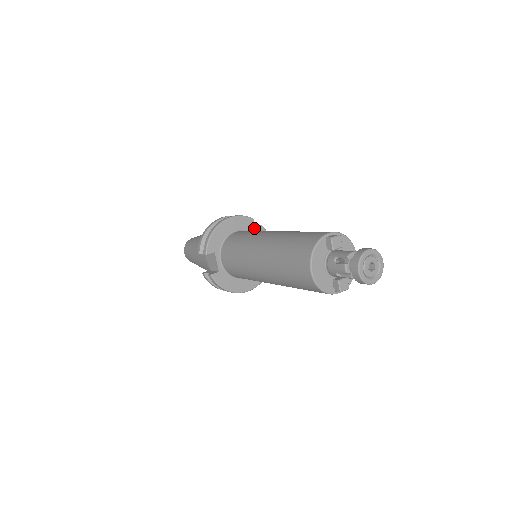
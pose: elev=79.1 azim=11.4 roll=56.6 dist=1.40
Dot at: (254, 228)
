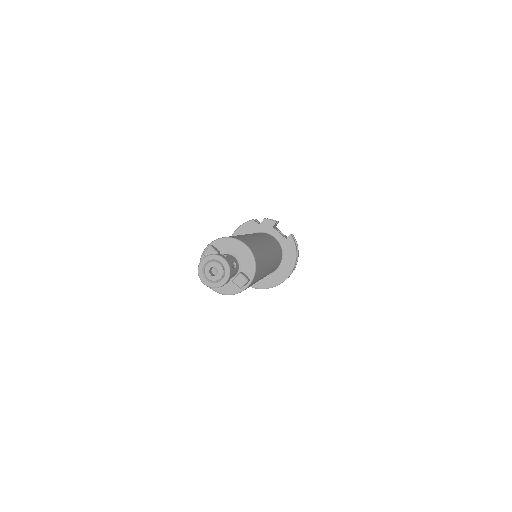
Dot at: (259, 226)
